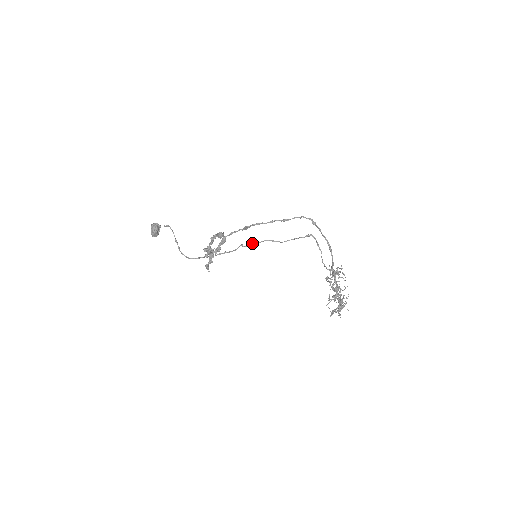
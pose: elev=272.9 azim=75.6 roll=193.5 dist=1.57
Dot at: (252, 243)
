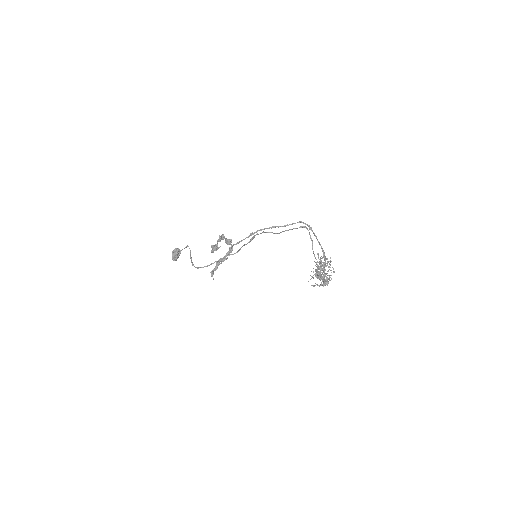
Dot at: (253, 236)
